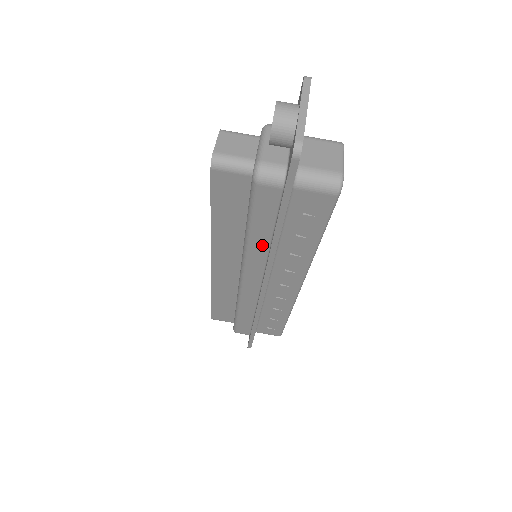
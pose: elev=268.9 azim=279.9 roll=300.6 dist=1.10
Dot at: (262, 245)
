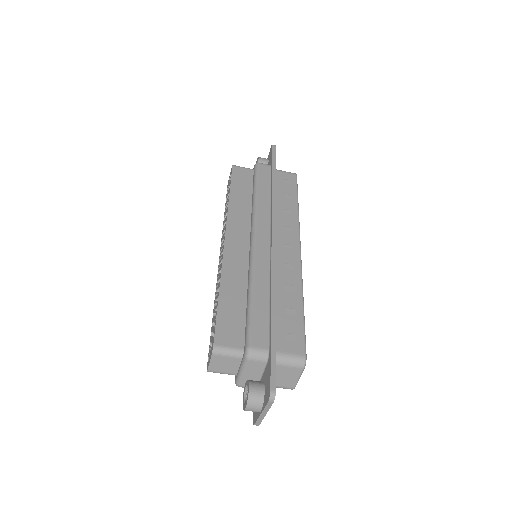
Dot at: occluded
